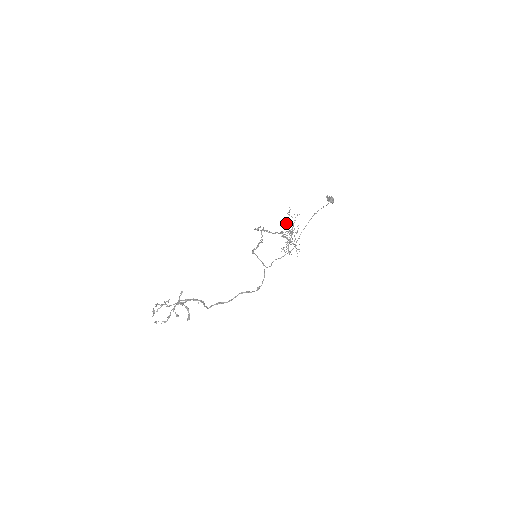
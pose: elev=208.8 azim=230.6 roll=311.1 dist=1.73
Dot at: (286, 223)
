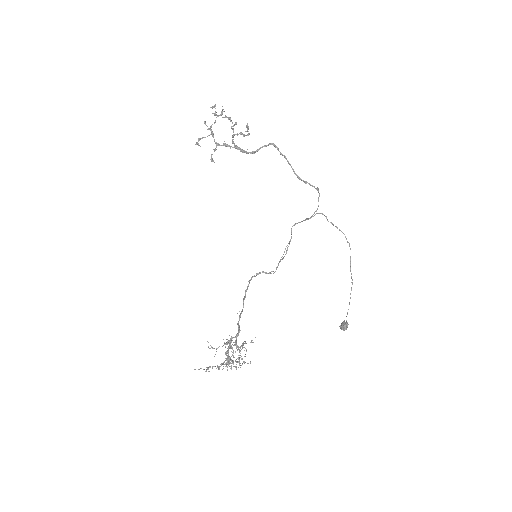
Dot at: (239, 347)
